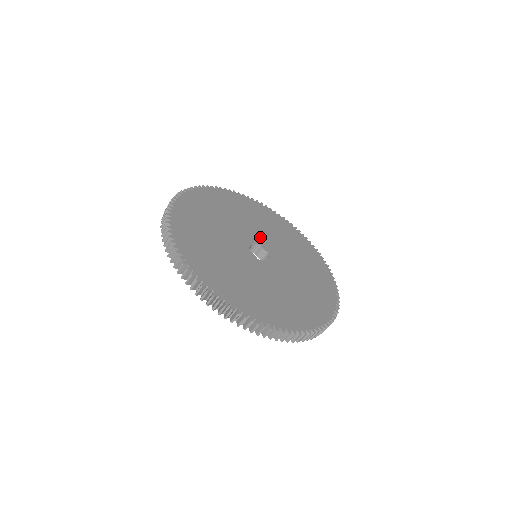
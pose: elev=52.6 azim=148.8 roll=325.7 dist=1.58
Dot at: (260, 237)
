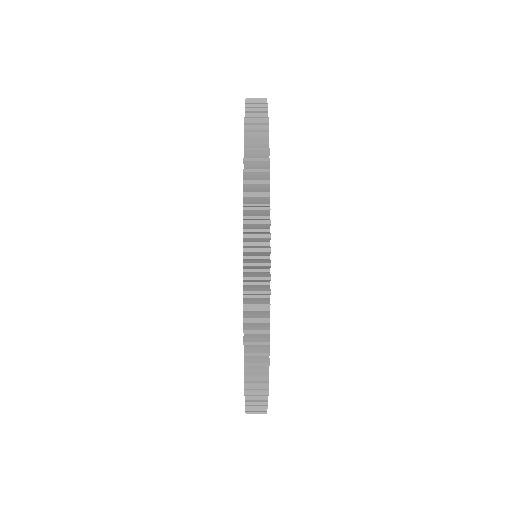
Dot at: occluded
